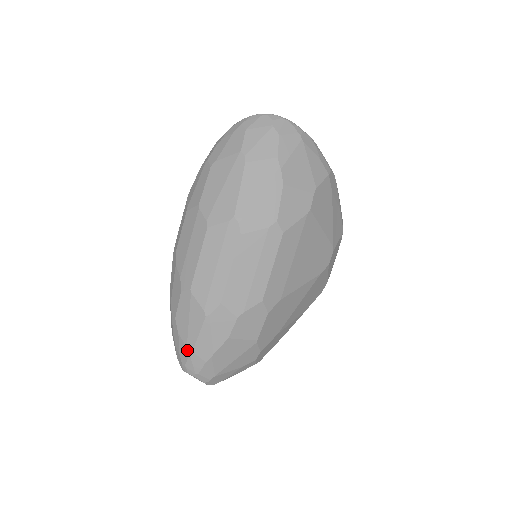
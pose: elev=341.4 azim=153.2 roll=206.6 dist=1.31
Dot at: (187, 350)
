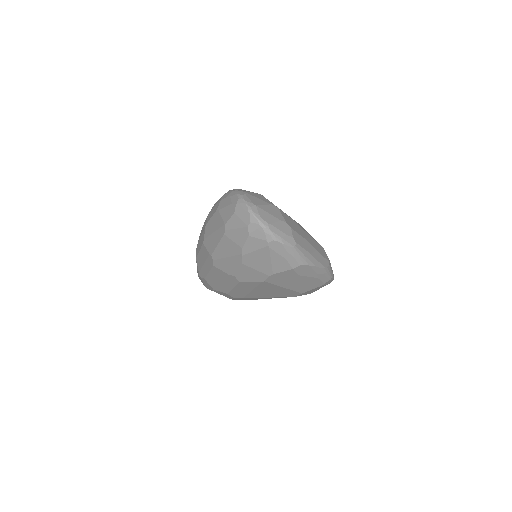
Dot at: occluded
